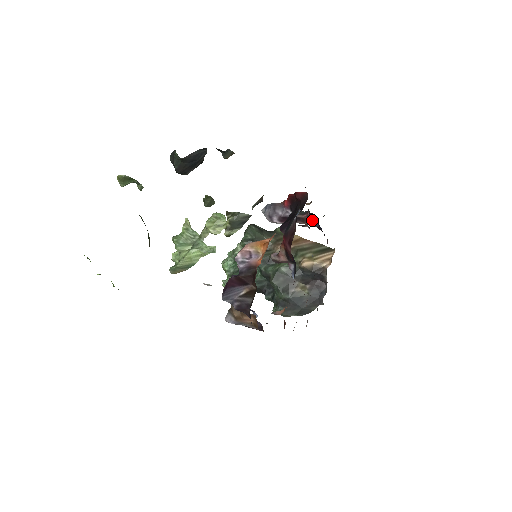
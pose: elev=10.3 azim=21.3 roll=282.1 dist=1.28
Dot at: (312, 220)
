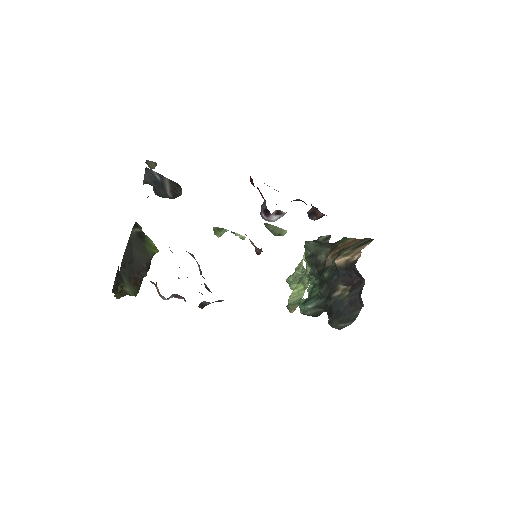
Dot at: occluded
